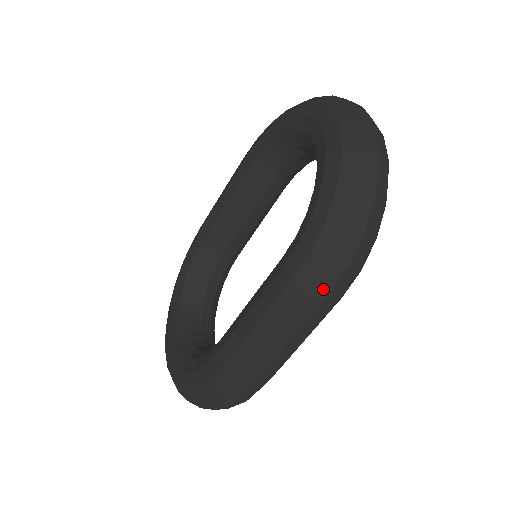
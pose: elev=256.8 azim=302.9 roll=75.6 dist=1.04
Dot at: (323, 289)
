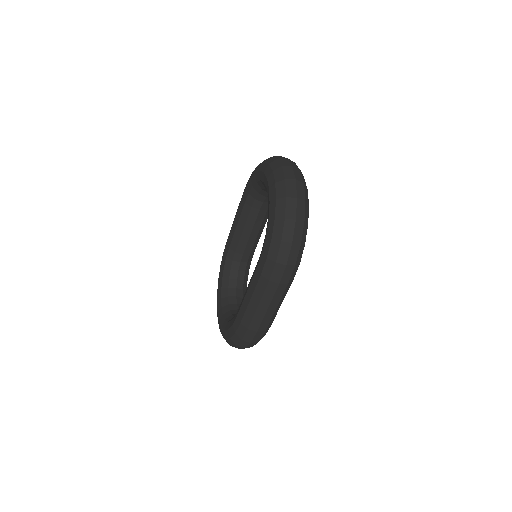
Dot at: (277, 277)
